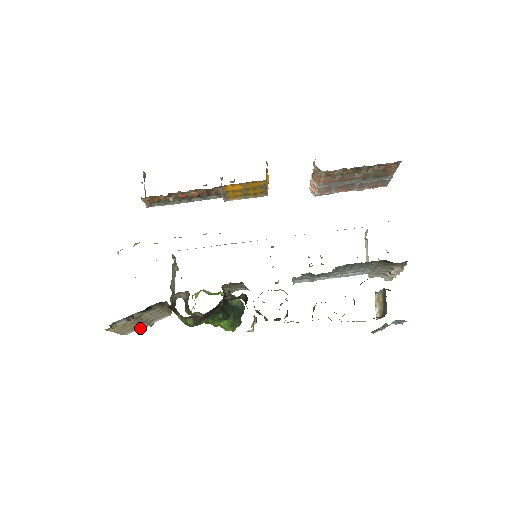
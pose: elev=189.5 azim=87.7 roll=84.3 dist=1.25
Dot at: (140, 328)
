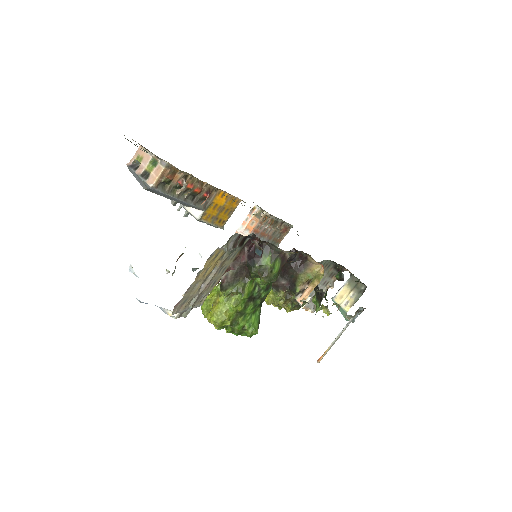
Dot at: (180, 312)
